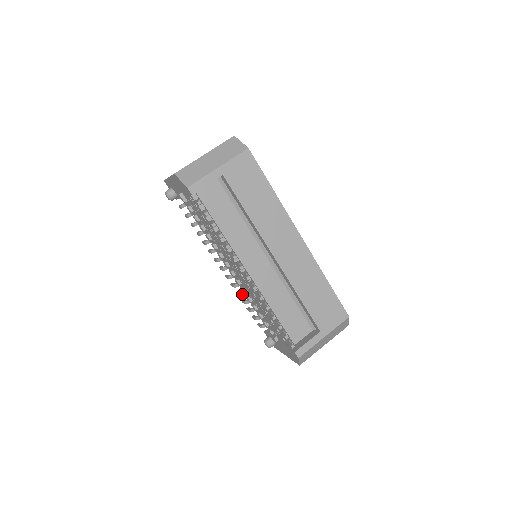
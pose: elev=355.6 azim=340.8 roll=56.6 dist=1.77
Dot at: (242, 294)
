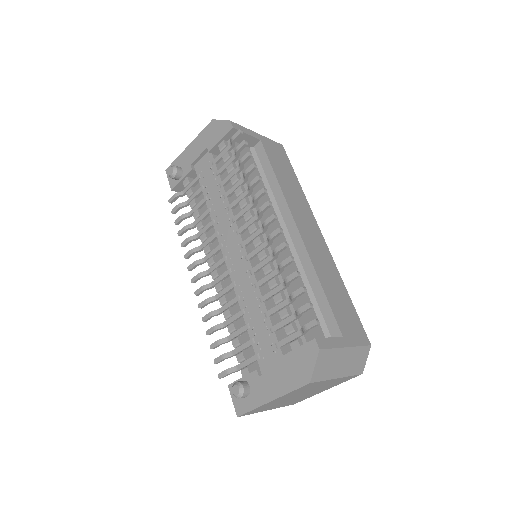
Dot at: (216, 313)
